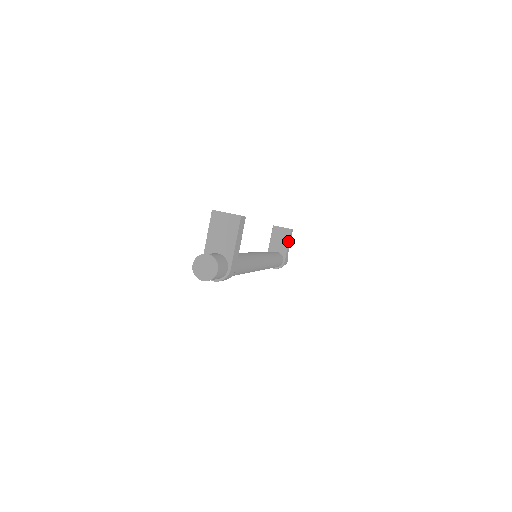
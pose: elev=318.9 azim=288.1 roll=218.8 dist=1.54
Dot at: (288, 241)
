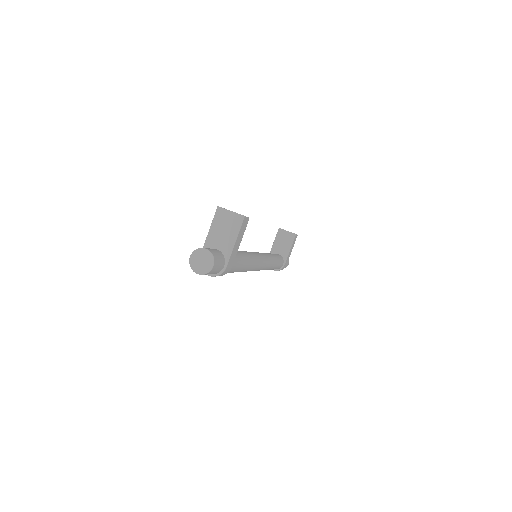
Dot at: (291, 245)
